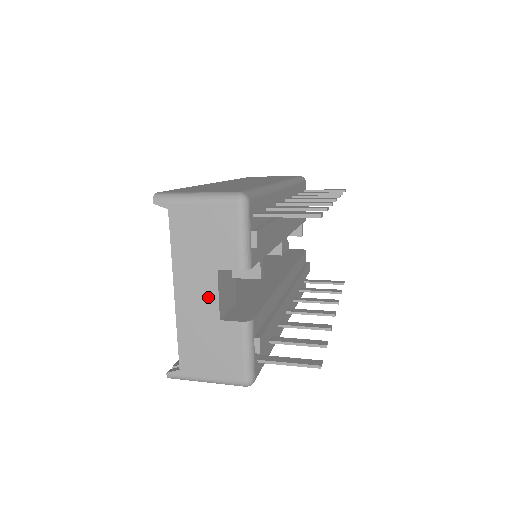
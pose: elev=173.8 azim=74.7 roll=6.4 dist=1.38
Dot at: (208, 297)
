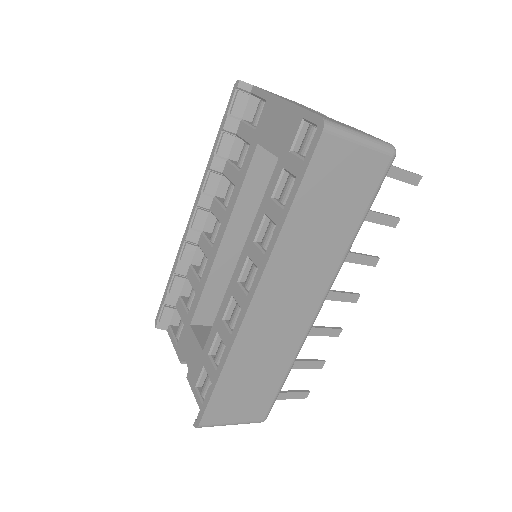
Dot at: occluded
